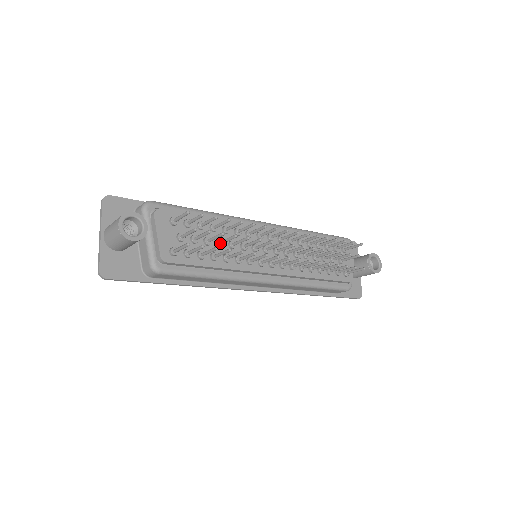
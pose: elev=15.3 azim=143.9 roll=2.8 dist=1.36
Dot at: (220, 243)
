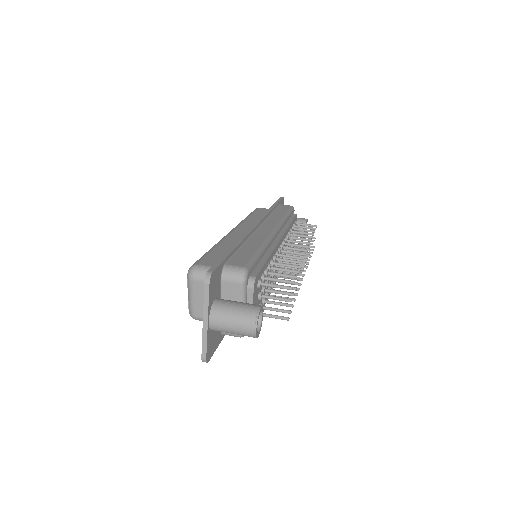
Dot at: occluded
